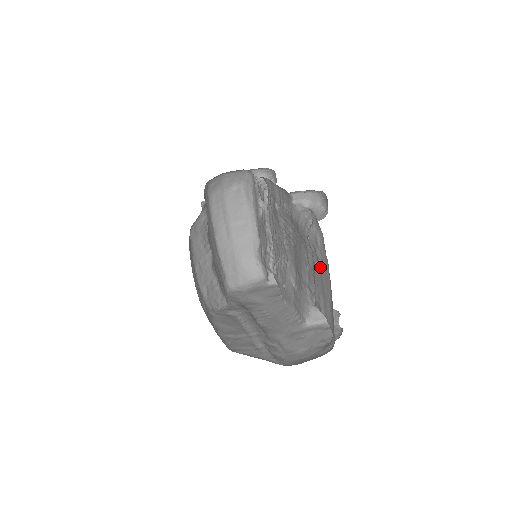
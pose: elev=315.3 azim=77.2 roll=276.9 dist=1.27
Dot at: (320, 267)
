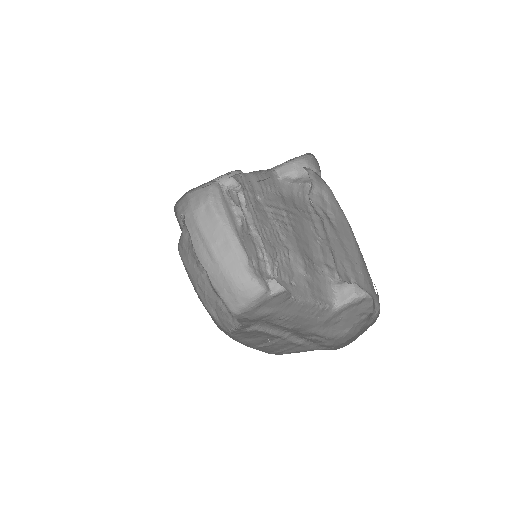
Dot at: (335, 229)
